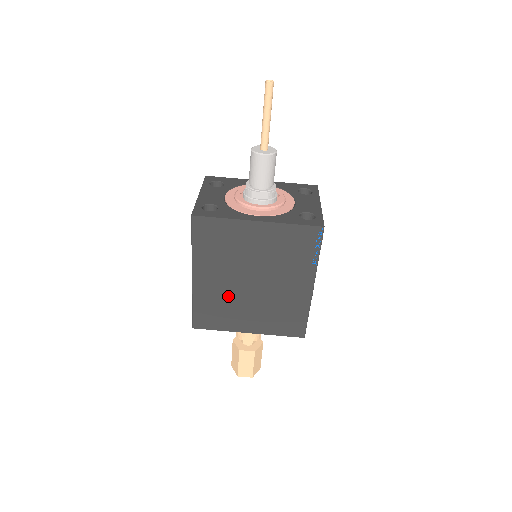
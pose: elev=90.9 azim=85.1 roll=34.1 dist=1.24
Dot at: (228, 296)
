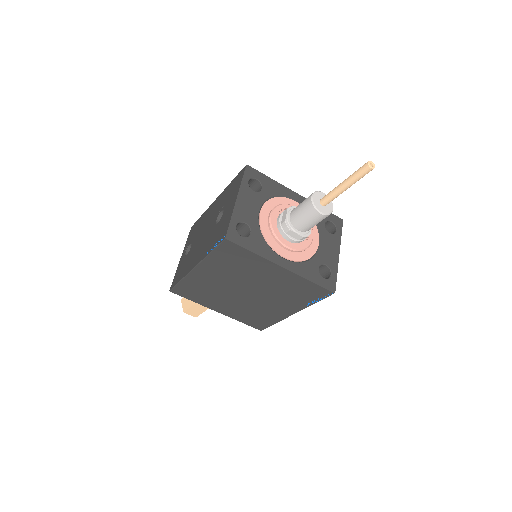
Dot at: (217, 290)
